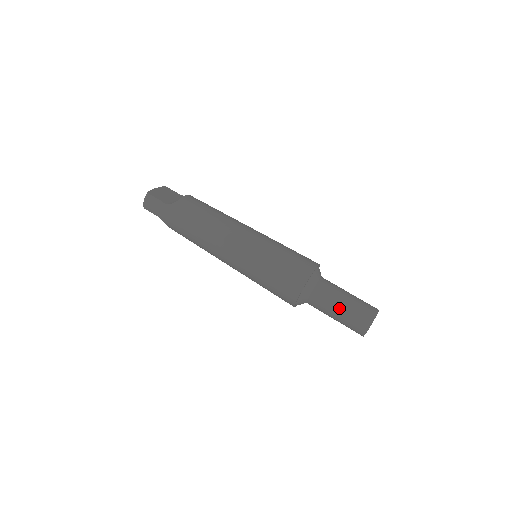
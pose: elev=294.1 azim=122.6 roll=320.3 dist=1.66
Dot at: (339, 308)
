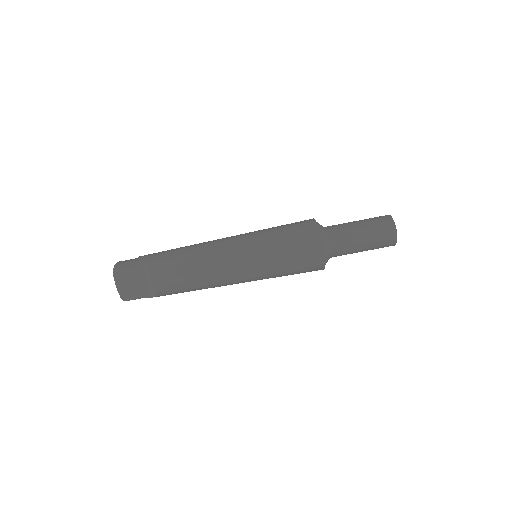
Dot at: occluded
